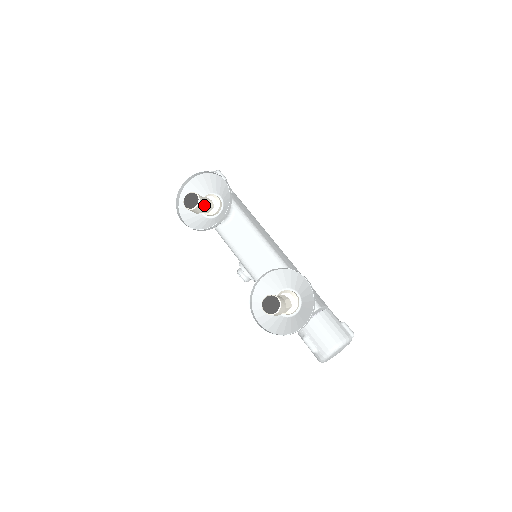
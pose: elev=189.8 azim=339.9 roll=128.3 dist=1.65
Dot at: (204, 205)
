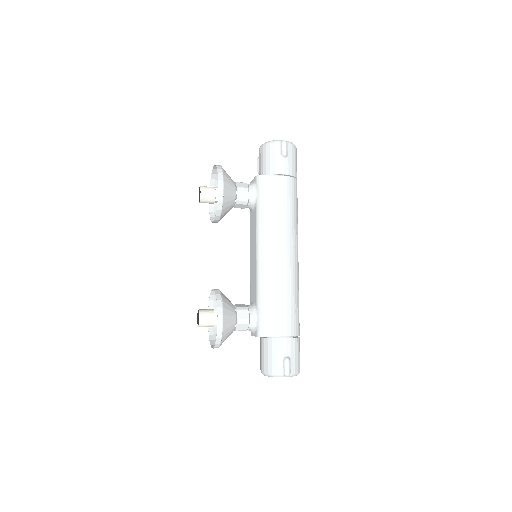
Dot at: (211, 200)
